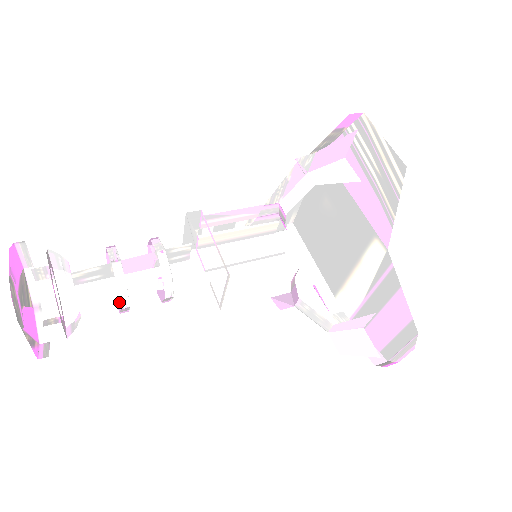
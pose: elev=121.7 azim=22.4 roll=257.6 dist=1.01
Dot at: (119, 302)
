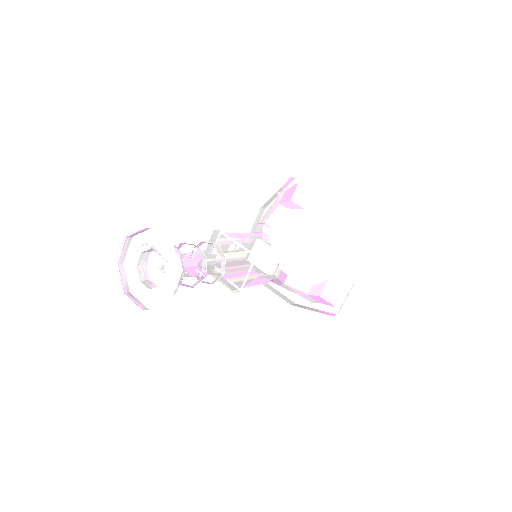
Dot at: (184, 285)
